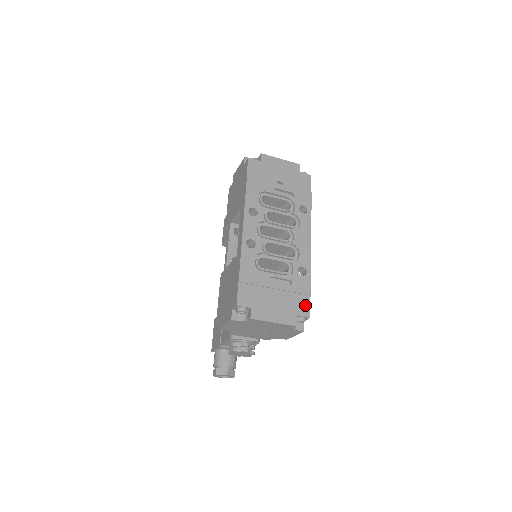
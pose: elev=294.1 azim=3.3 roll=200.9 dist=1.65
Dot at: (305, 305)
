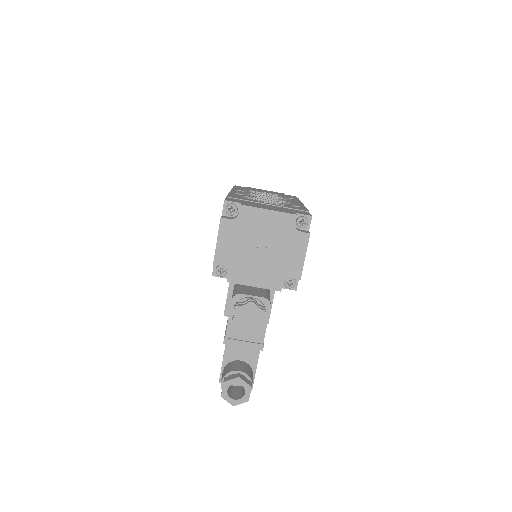
Dot at: (304, 213)
